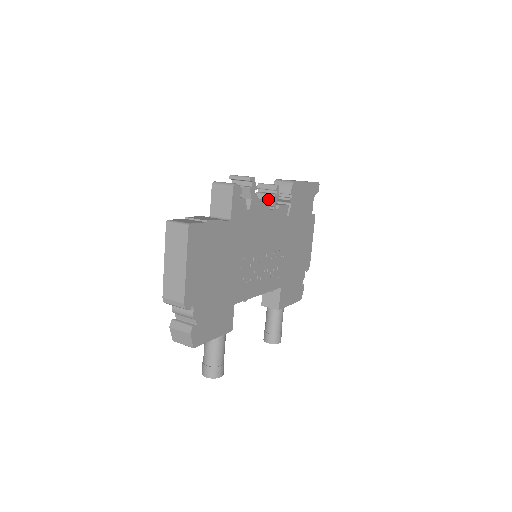
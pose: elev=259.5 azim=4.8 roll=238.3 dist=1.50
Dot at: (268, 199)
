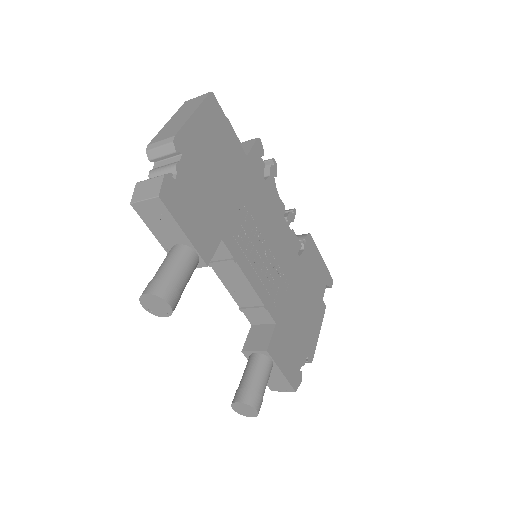
Dot at: occluded
